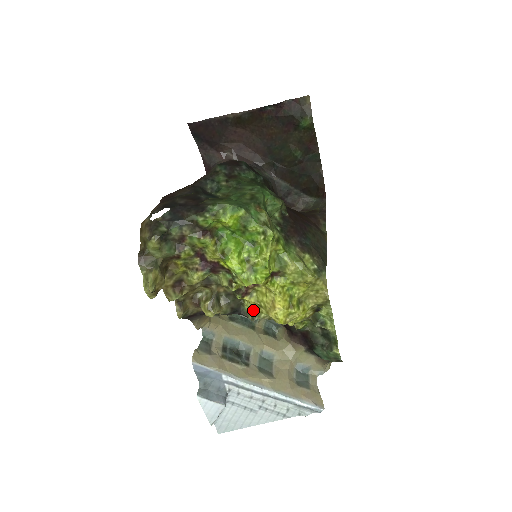
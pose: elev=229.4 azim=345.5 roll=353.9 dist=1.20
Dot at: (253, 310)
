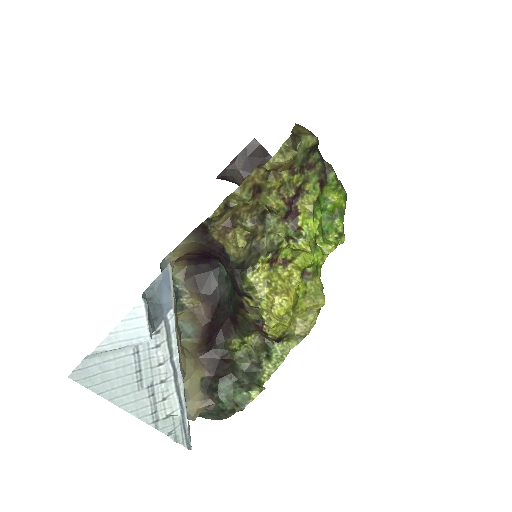
Dot at: (253, 283)
